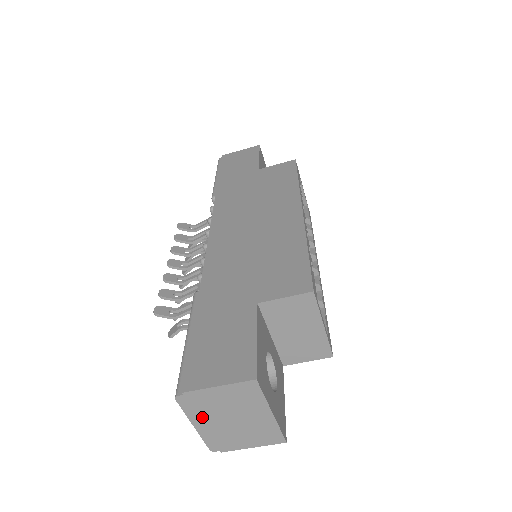
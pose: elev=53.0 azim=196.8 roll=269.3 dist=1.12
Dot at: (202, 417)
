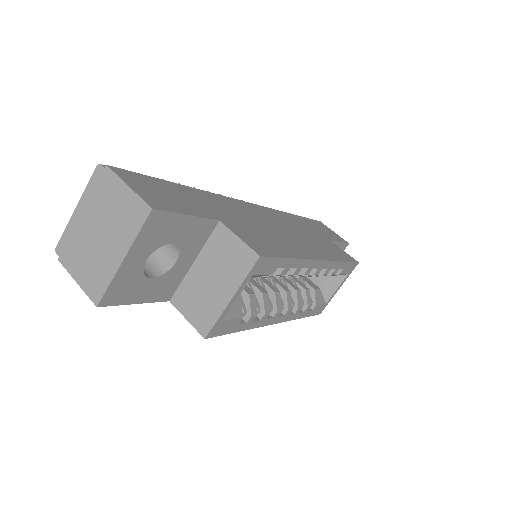
Dot at: (89, 205)
